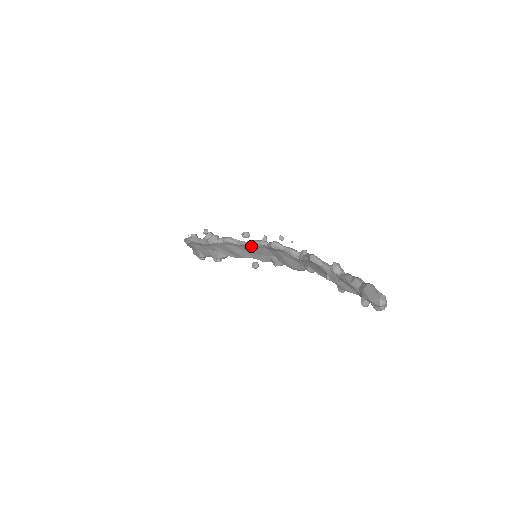
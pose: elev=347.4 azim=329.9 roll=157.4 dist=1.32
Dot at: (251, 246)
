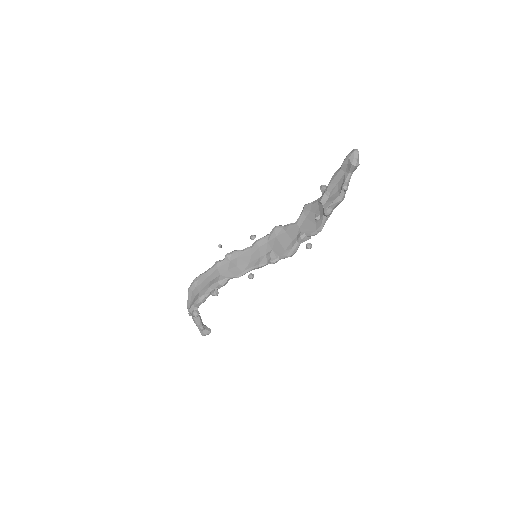
Dot at: (255, 246)
